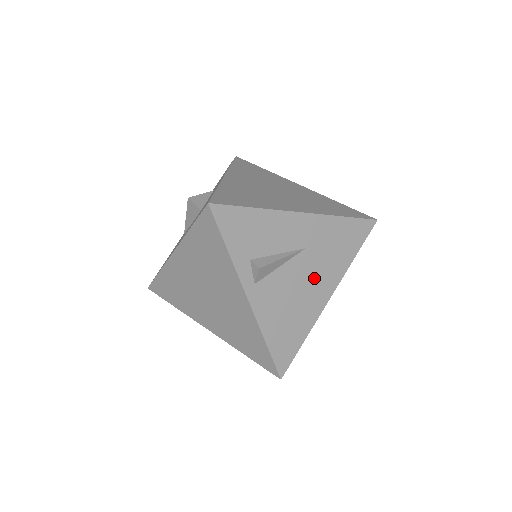
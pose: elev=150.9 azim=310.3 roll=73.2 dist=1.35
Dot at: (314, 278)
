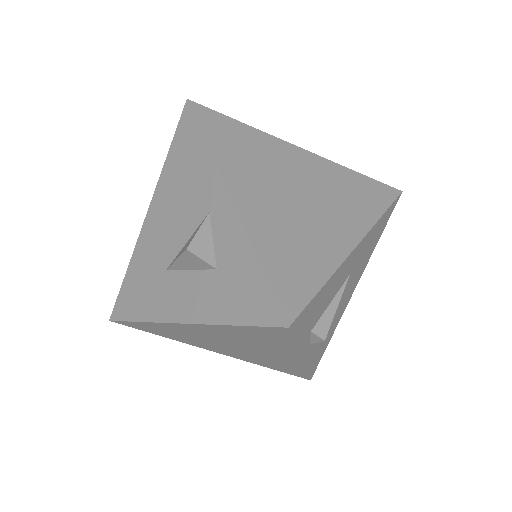
Dot at: (348, 290)
